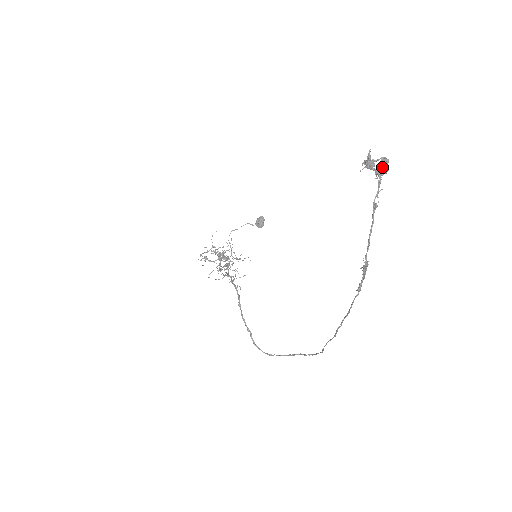
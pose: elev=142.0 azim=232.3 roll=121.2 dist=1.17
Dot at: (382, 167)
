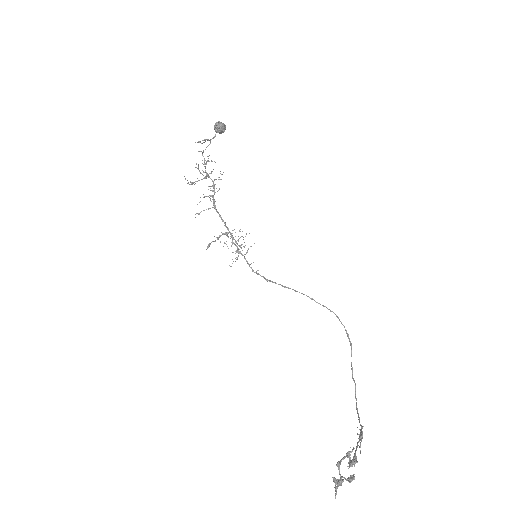
Dot at: occluded
